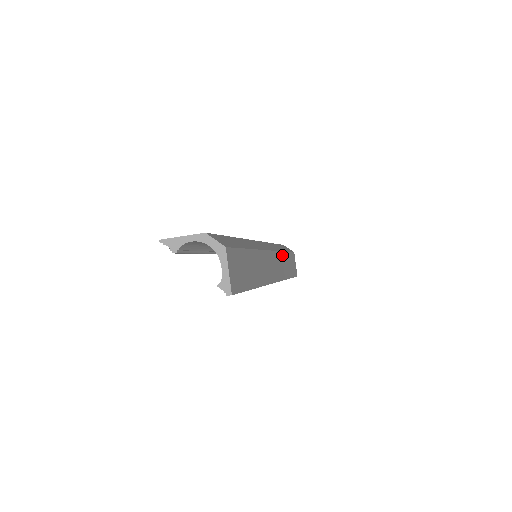
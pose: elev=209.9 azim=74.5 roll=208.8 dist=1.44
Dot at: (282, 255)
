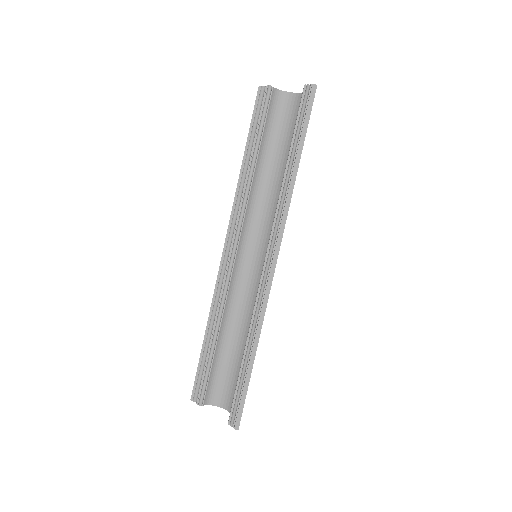
Dot at: occluded
